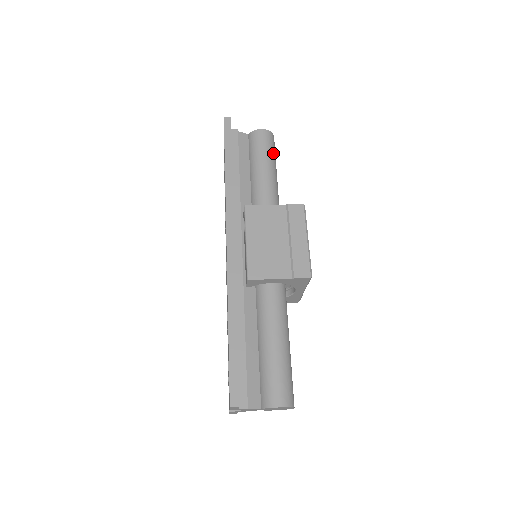
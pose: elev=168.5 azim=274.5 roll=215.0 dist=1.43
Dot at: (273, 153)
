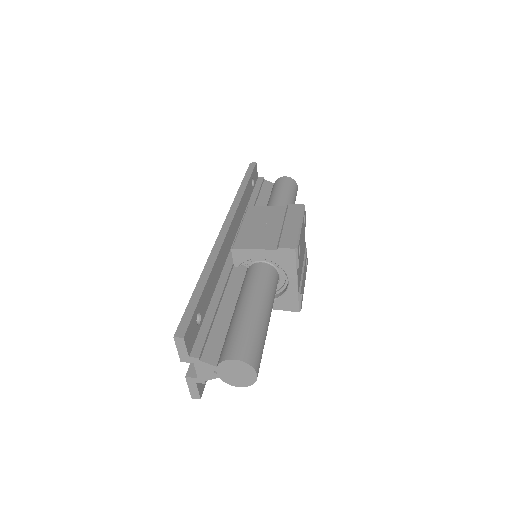
Dot at: (292, 191)
